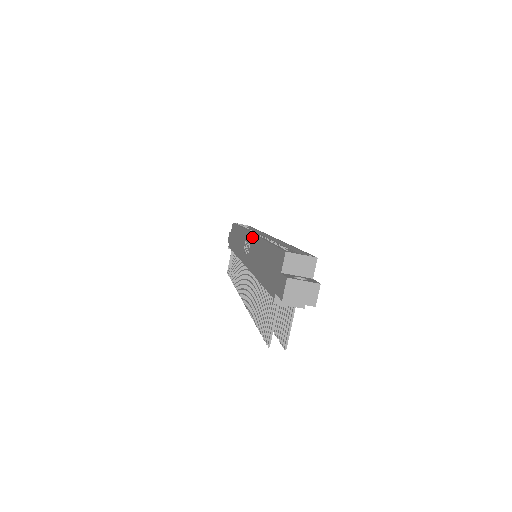
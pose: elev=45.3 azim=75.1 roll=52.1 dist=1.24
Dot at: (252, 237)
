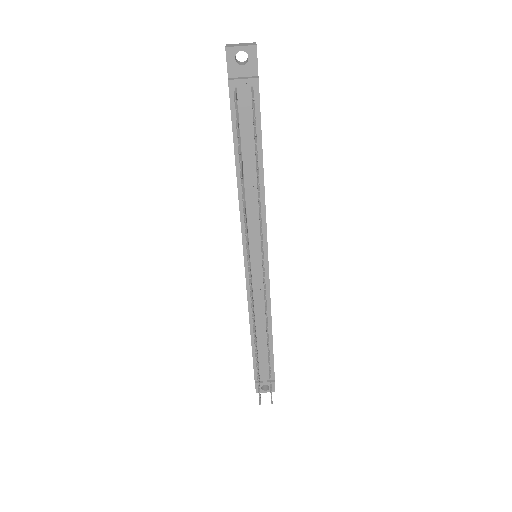
Dot at: occluded
